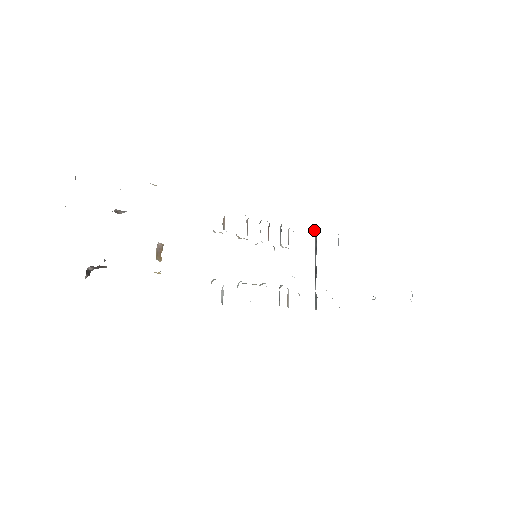
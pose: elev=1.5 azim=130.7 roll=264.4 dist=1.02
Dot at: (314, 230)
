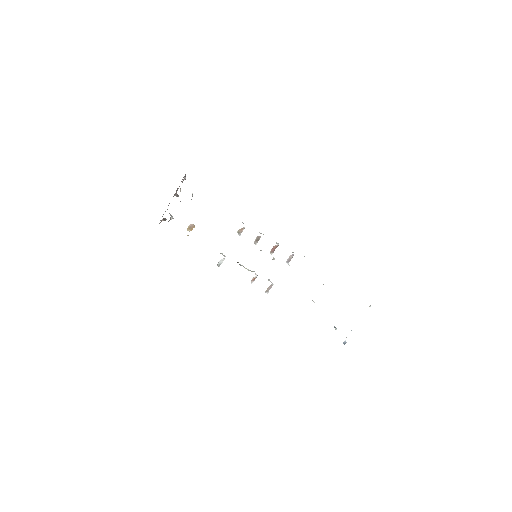
Dot at: occluded
